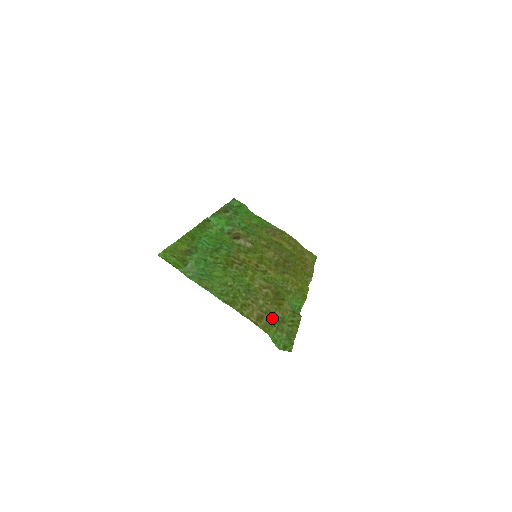
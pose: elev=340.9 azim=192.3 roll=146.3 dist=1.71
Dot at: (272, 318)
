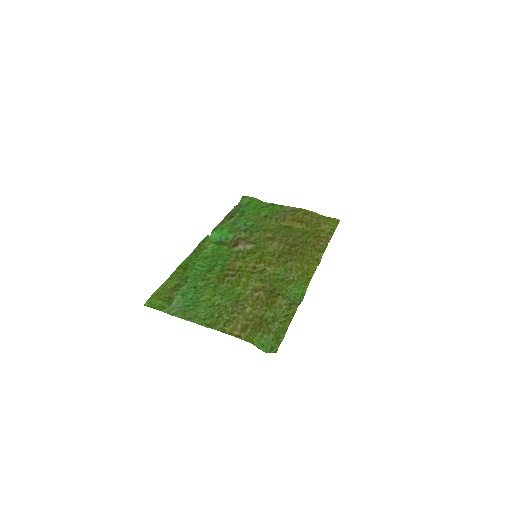
Dot at: (258, 323)
